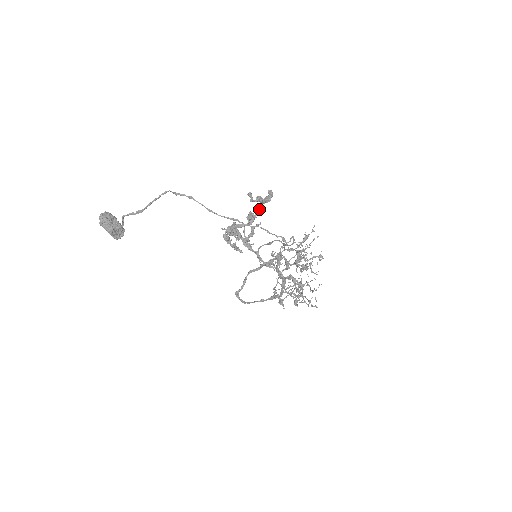
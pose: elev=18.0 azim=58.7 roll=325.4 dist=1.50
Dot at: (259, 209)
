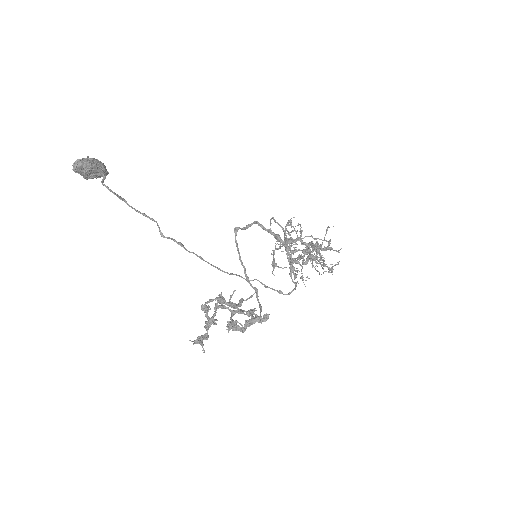
Dot at: (248, 314)
